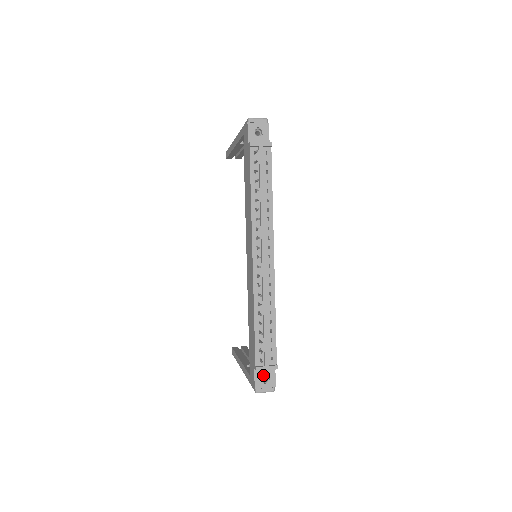
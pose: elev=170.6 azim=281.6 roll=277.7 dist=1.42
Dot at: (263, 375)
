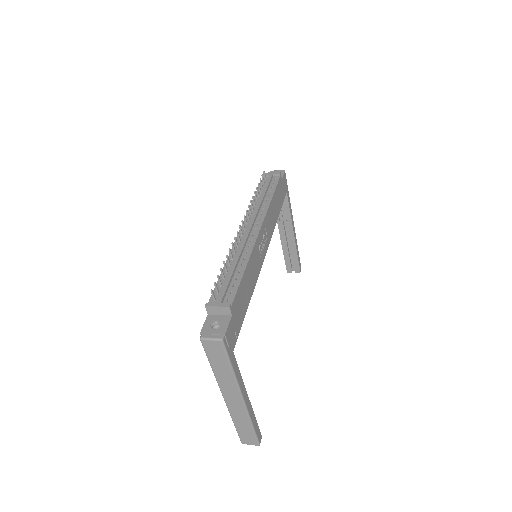
Dot at: (215, 322)
